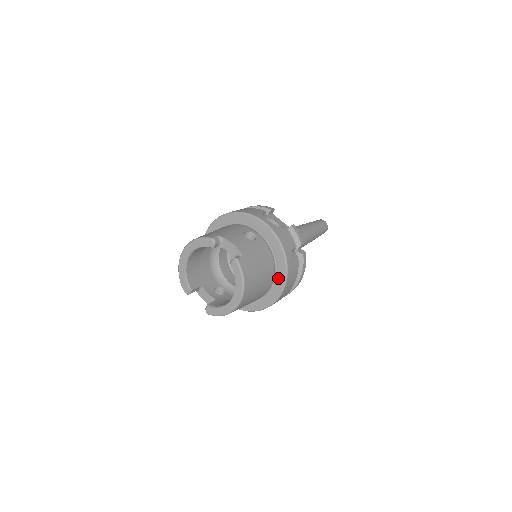
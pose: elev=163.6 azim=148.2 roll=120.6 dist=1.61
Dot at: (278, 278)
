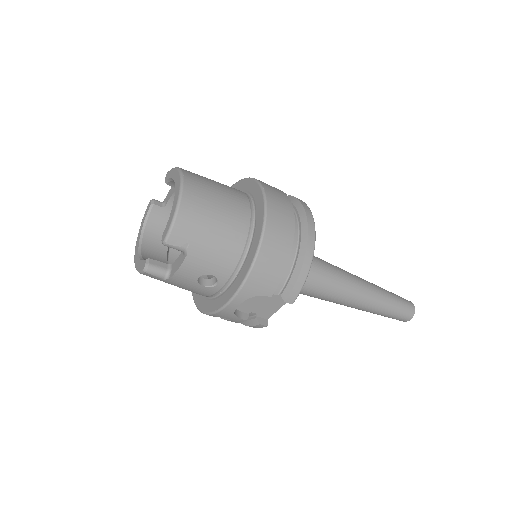
Dot at: (253, 193)
